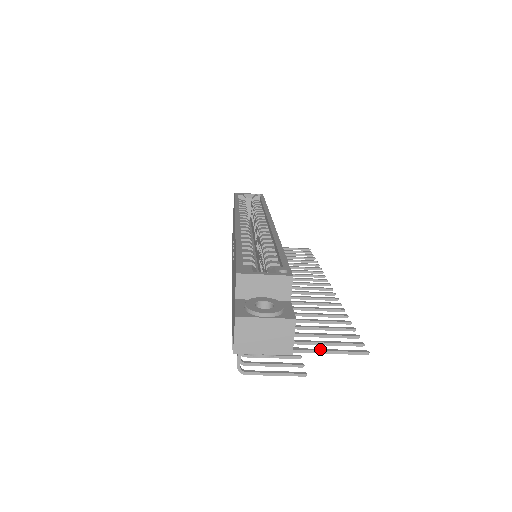
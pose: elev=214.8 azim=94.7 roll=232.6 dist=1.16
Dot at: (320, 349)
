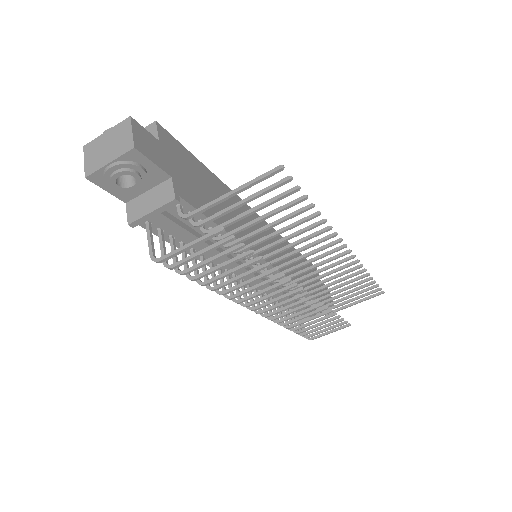
Dot at: (229, 194)
